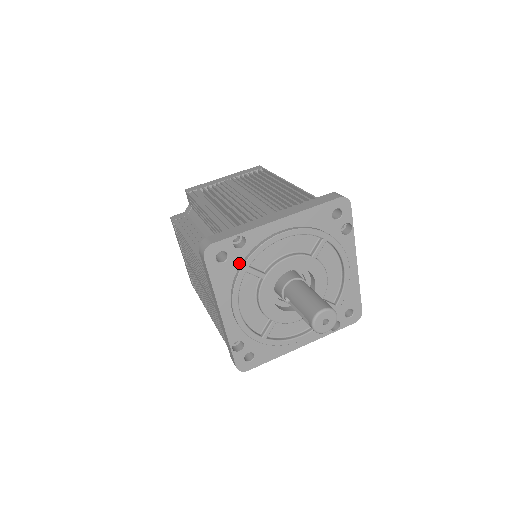
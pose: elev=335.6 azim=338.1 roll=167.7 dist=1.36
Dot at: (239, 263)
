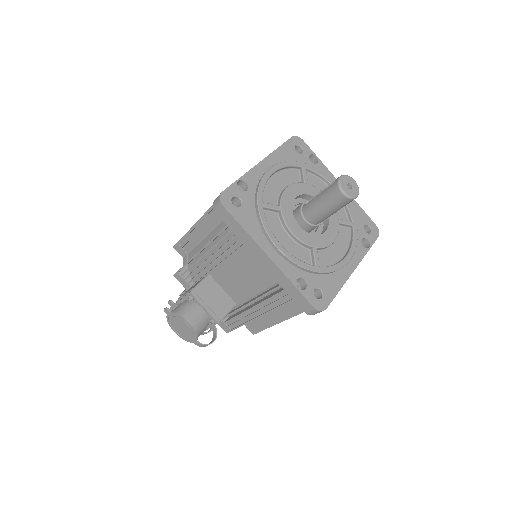
Dot at: (302, 164)
